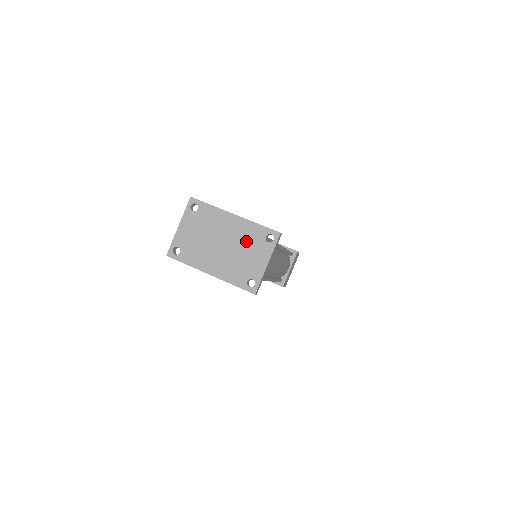
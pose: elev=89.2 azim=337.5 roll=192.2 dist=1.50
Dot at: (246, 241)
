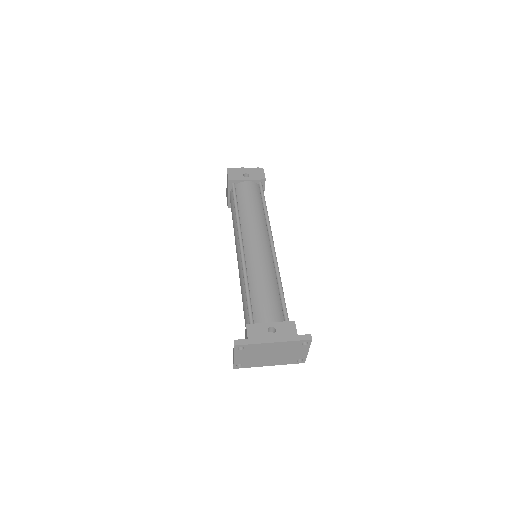
Dot at: (288, 349)
